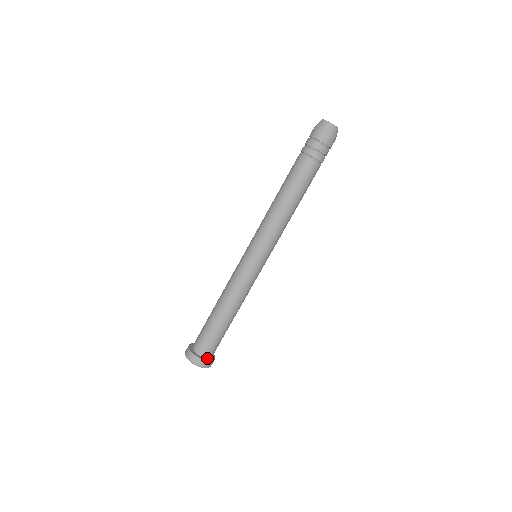
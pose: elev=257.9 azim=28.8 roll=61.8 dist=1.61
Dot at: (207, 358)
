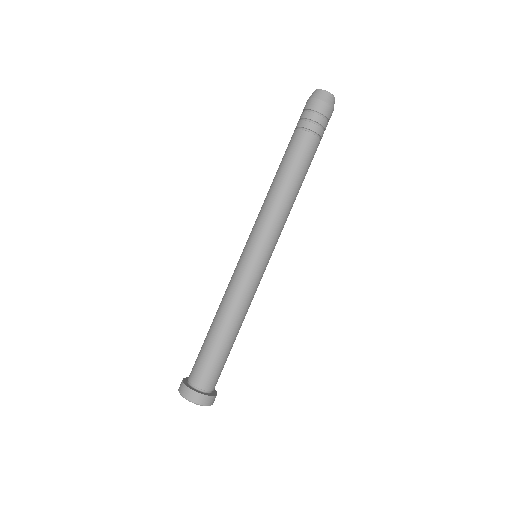
Dot at: (198, 390)
